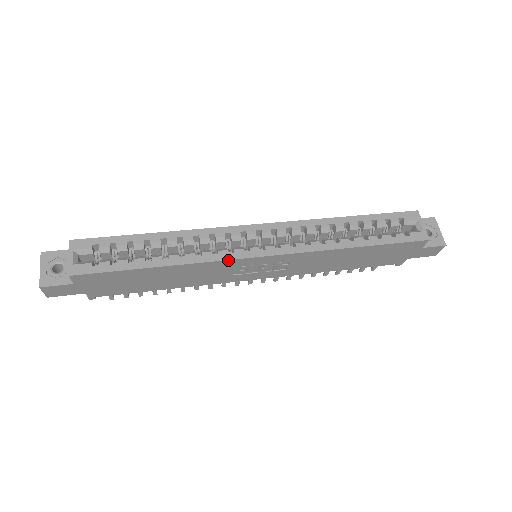
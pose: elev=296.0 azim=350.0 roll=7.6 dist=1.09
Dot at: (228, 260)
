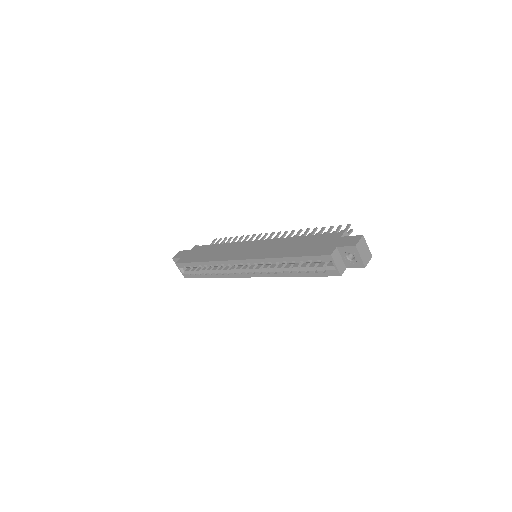
Dot at: (235, 277)
